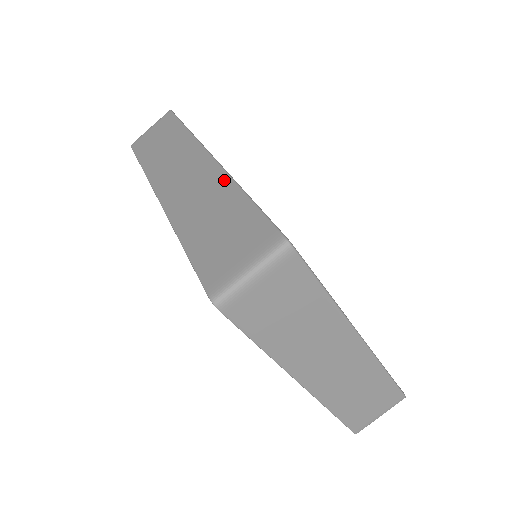
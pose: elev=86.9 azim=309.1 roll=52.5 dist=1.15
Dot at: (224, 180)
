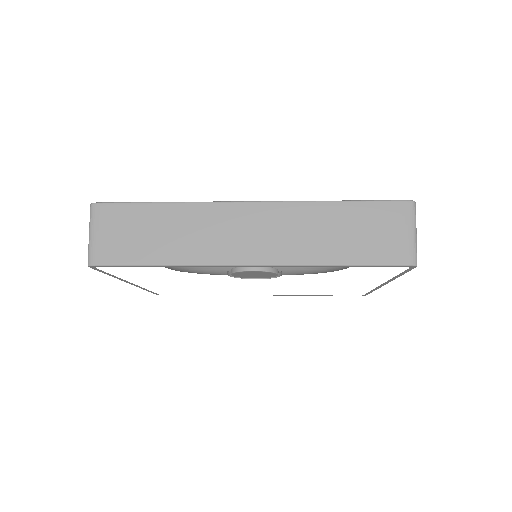
Dot at: (303, 207)
